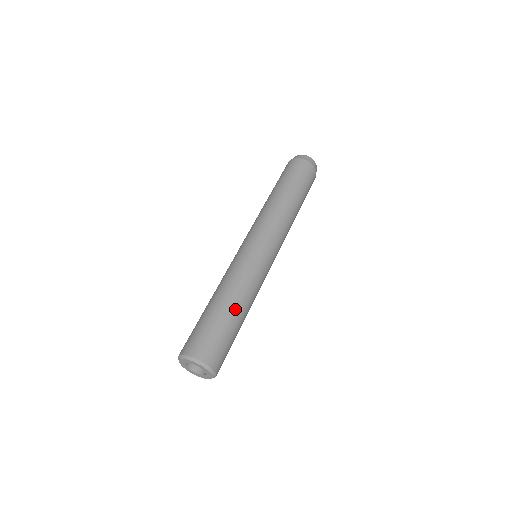
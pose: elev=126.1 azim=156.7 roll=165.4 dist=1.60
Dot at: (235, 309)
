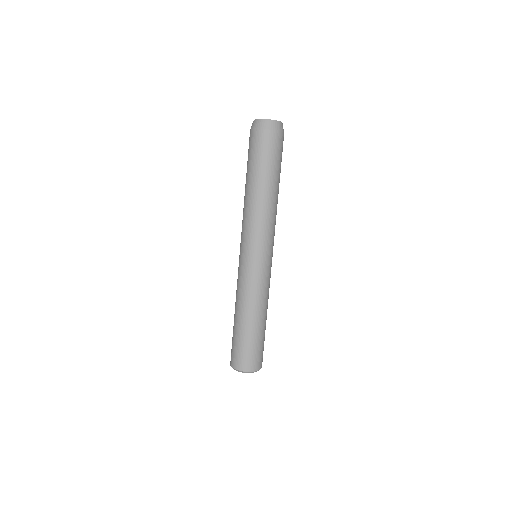
Dot at: (244, 322)
